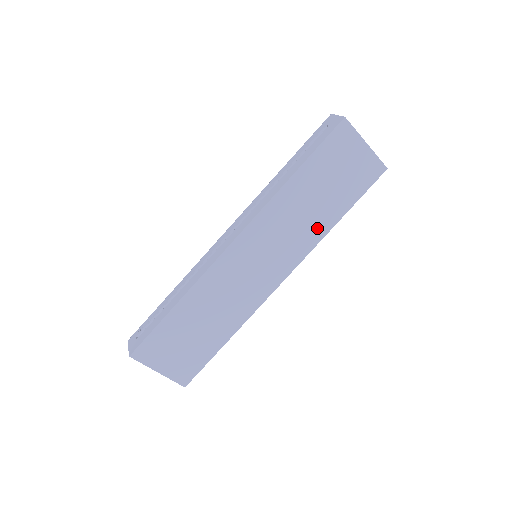
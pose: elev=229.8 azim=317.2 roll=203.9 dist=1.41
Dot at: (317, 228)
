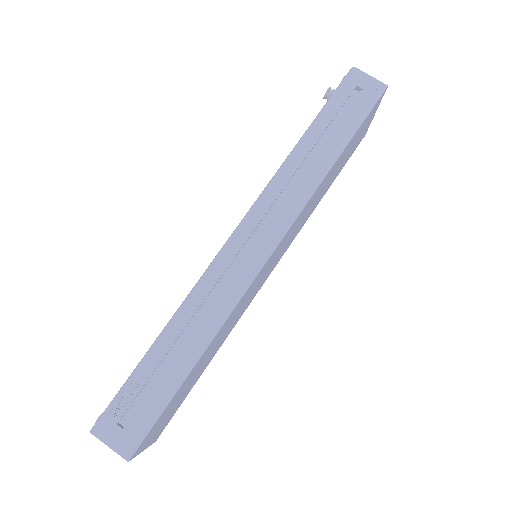
Dot at: (312, 210)
